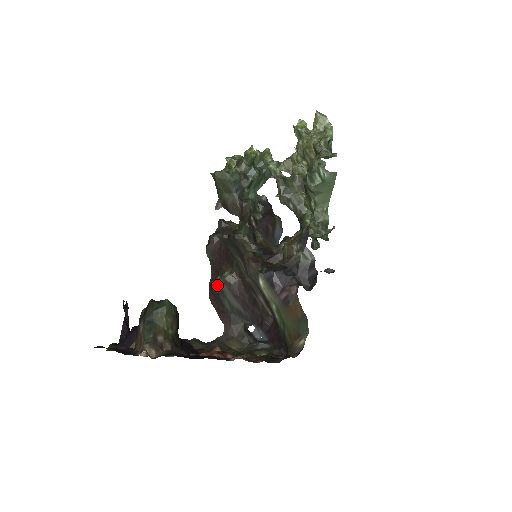
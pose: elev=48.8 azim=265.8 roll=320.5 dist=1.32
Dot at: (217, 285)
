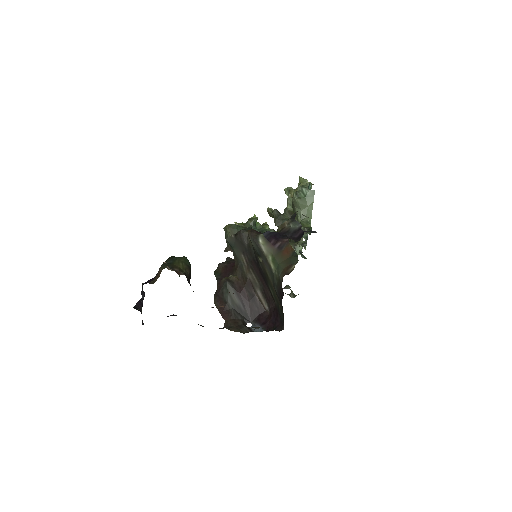
Dot at: (222, 284)
